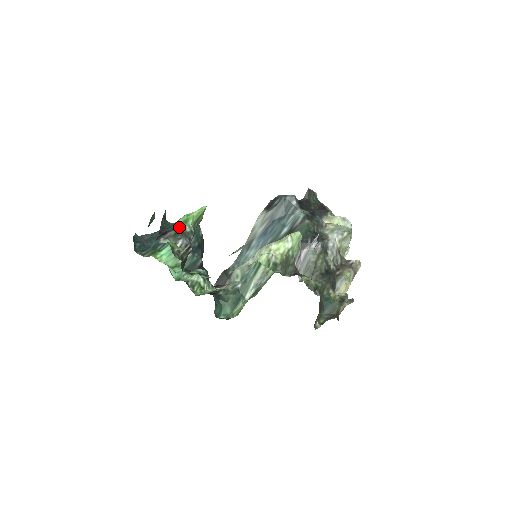
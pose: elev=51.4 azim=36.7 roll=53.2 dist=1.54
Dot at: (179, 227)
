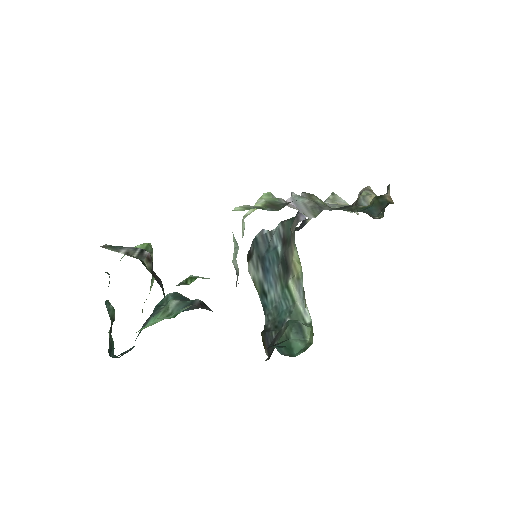
Dot at: occluded
